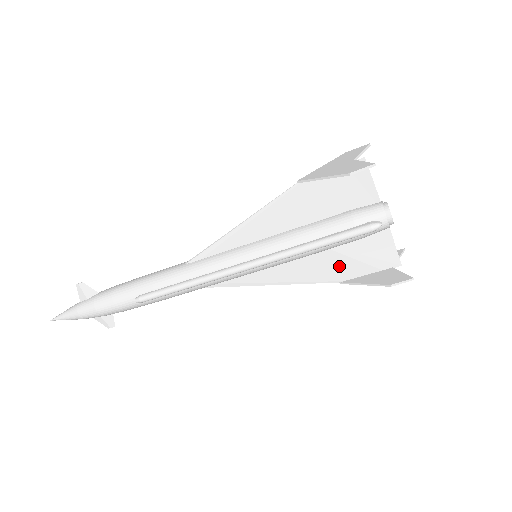
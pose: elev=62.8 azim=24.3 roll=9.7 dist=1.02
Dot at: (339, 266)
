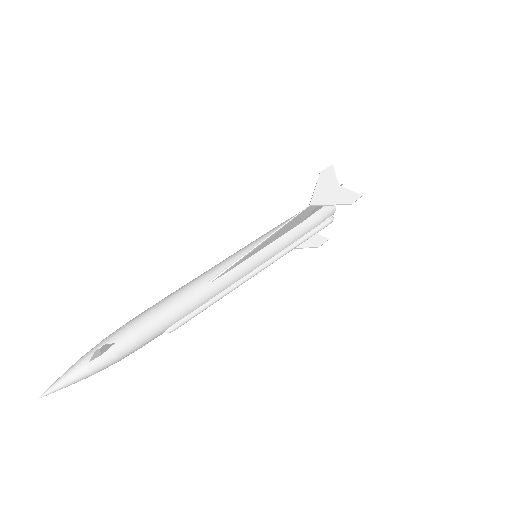
Dot at: occluded
